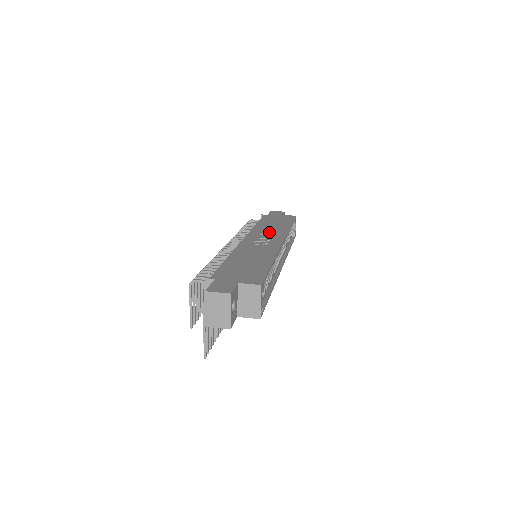
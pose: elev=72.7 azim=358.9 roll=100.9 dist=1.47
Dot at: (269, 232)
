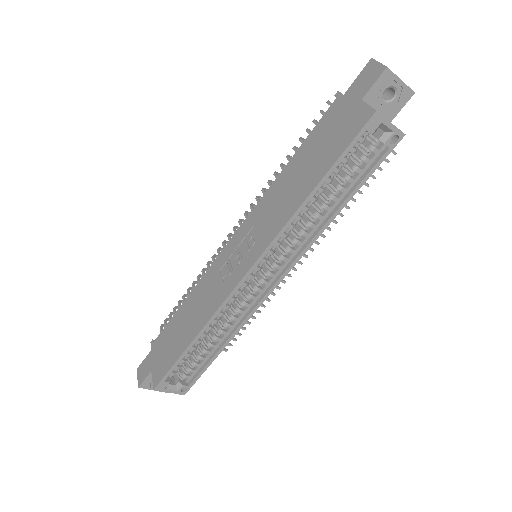
Dot at: (265, 220)
